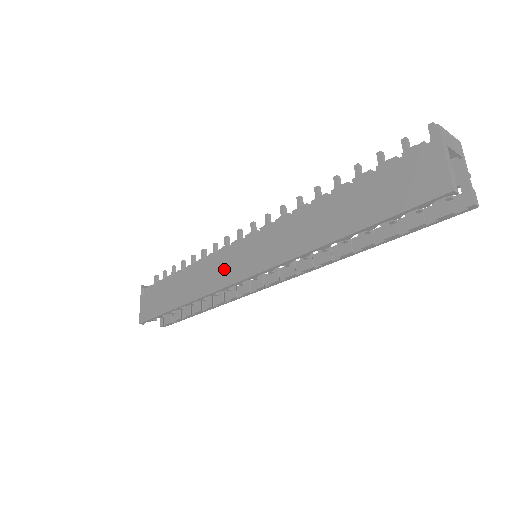
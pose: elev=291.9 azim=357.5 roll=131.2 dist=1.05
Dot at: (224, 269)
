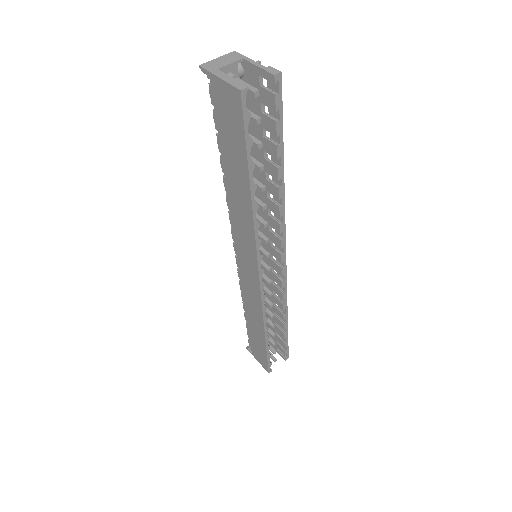
Dot at: (250, 286)
